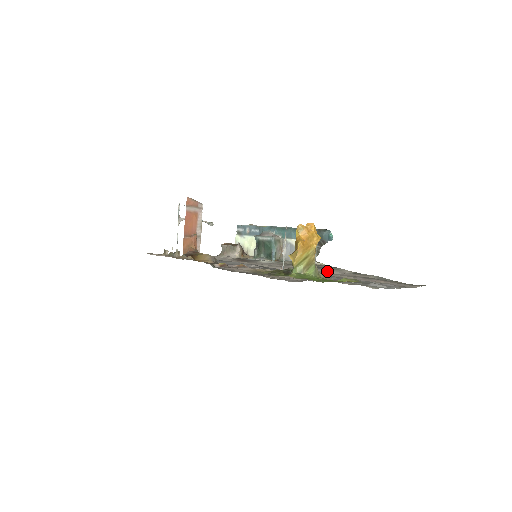
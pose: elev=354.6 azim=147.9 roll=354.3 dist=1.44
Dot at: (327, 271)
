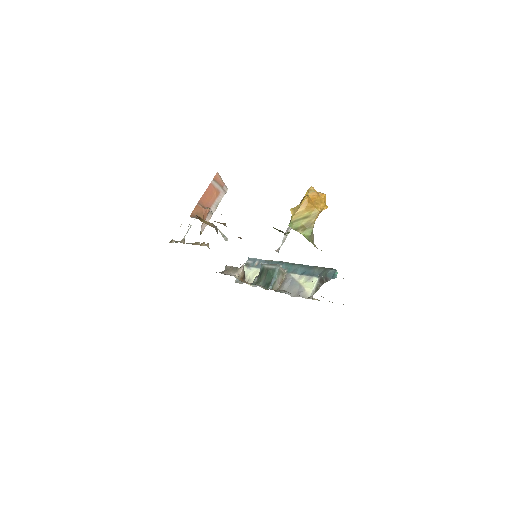
Dot at: occluded
